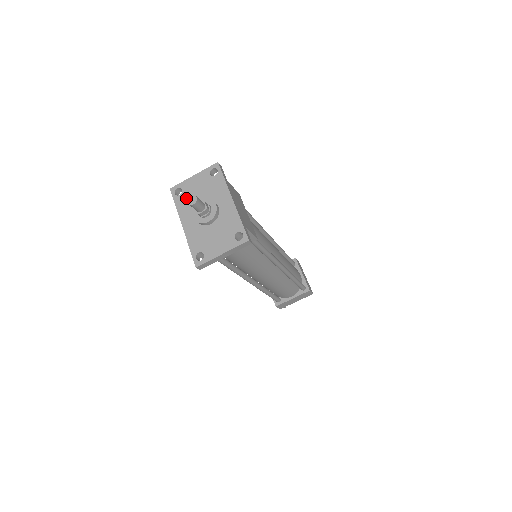
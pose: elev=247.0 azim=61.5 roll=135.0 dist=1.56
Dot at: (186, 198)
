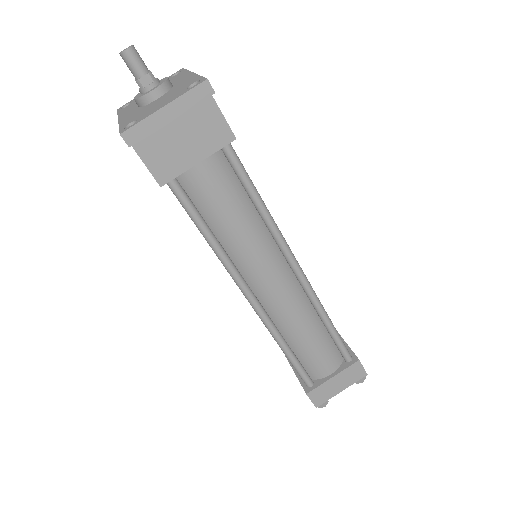
Dot at: (133, 103)
